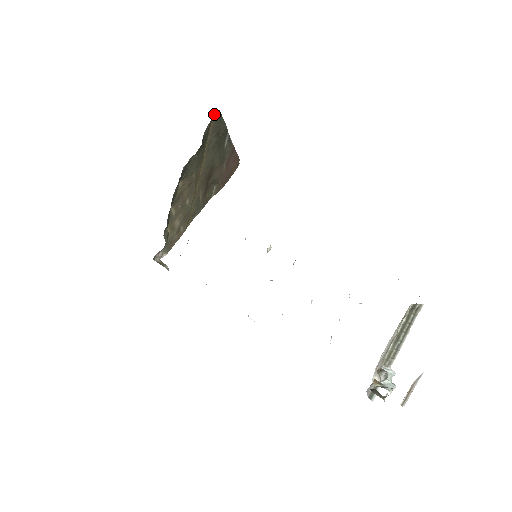
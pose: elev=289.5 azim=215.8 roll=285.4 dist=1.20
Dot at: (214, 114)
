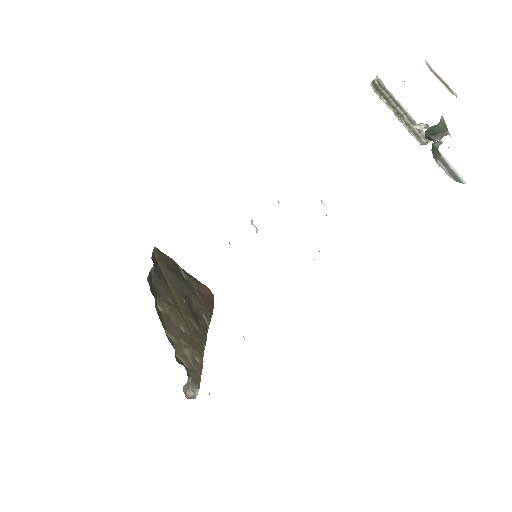
Dot at: (153, 251)
